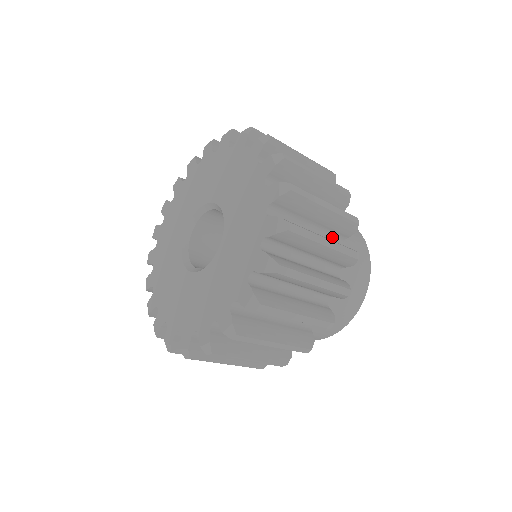
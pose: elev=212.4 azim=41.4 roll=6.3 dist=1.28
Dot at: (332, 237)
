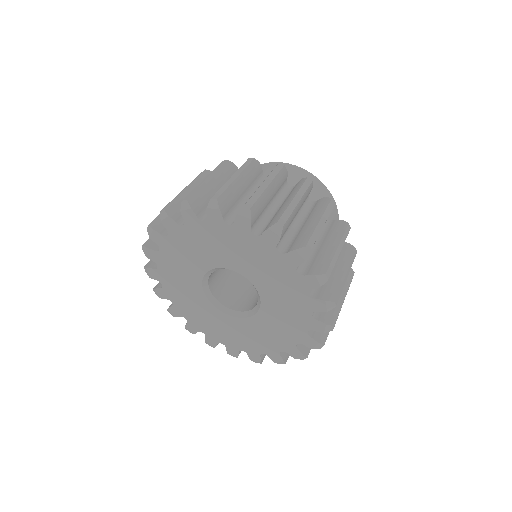
Dot at: occluded
